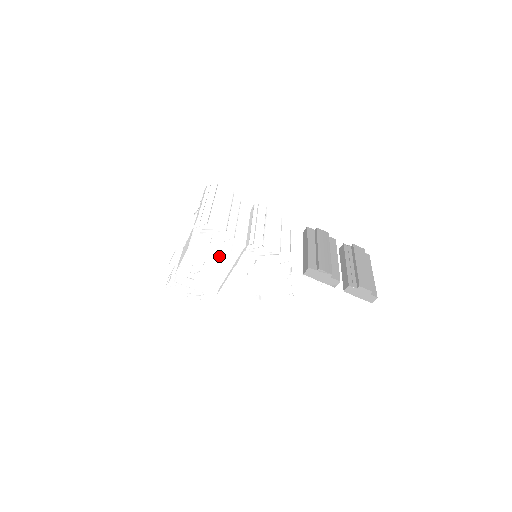
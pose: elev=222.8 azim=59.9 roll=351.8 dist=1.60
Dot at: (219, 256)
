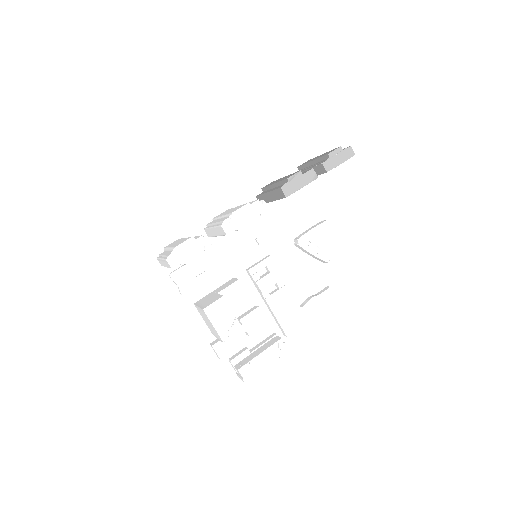
Dot at: (237, 295)
